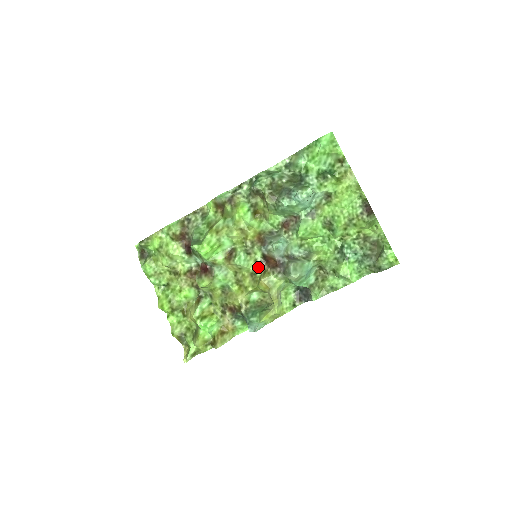
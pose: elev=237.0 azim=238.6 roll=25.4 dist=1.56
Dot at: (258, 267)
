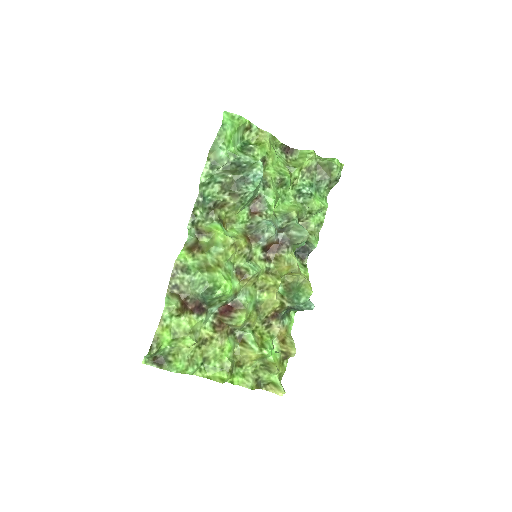
Dot at: (266, 262)
